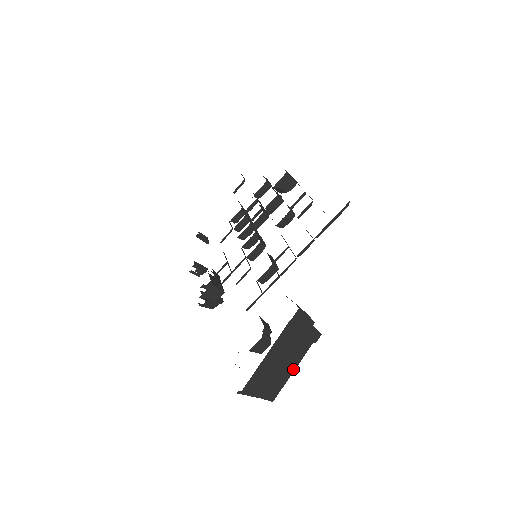
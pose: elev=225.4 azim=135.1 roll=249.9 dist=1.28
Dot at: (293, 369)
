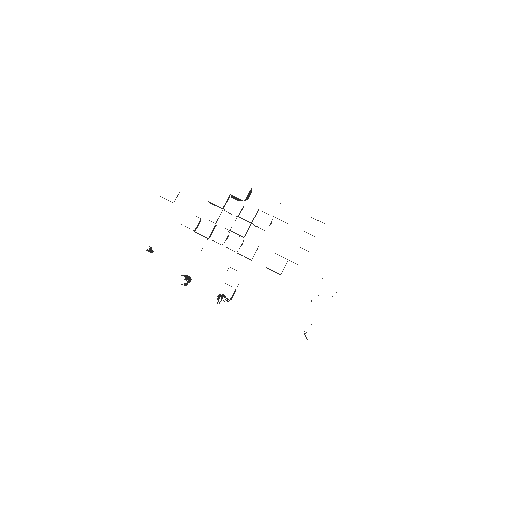
Dot at: occluded
